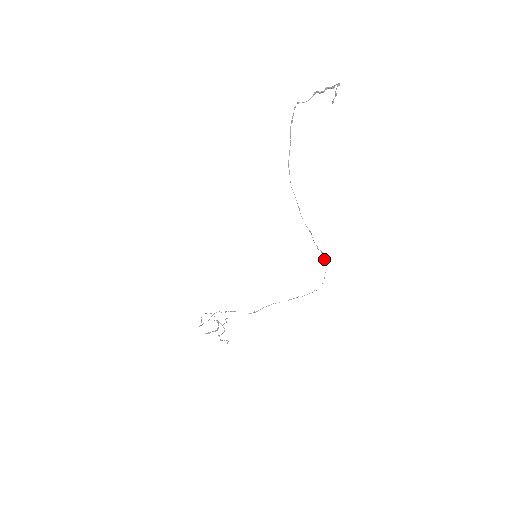
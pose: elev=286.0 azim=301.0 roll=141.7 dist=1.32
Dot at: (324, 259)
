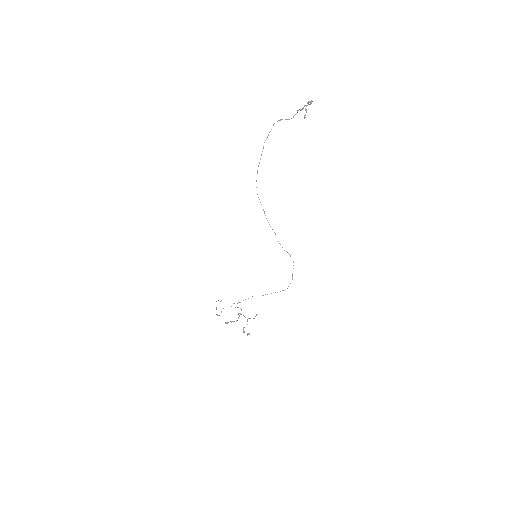
Dot at: occluded
